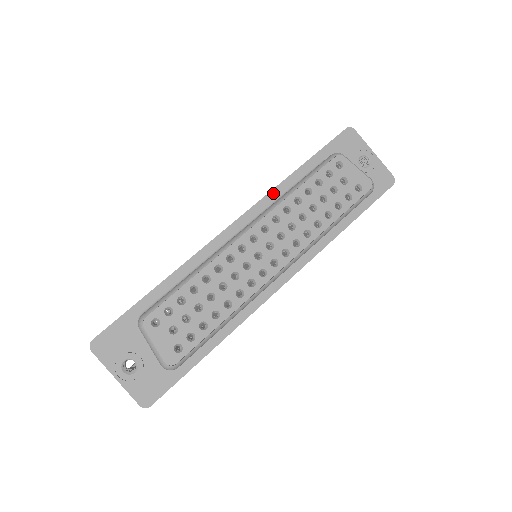
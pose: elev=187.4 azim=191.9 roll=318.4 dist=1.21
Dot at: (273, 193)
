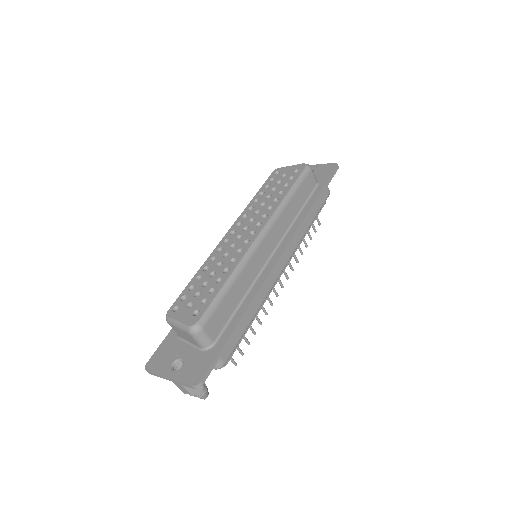
Dot at: occluded
